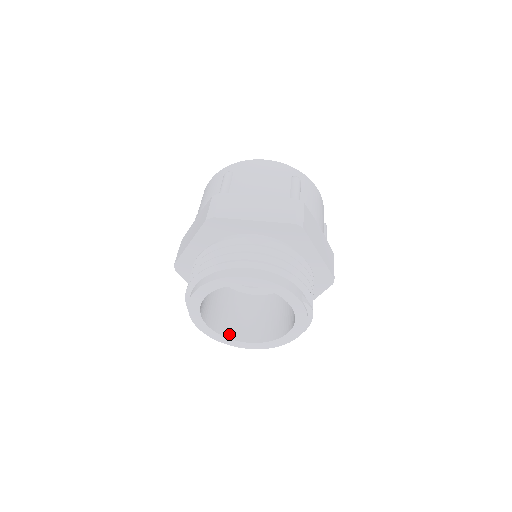
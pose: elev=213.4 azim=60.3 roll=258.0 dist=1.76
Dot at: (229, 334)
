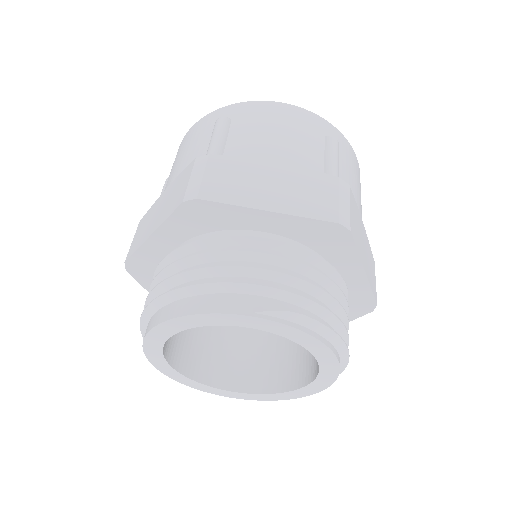
Dot at: (274, 386)
